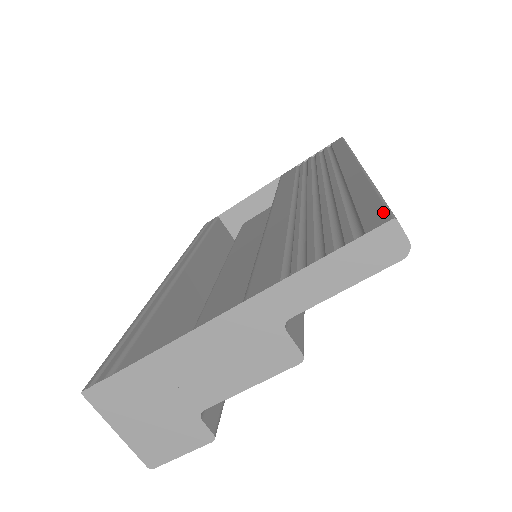
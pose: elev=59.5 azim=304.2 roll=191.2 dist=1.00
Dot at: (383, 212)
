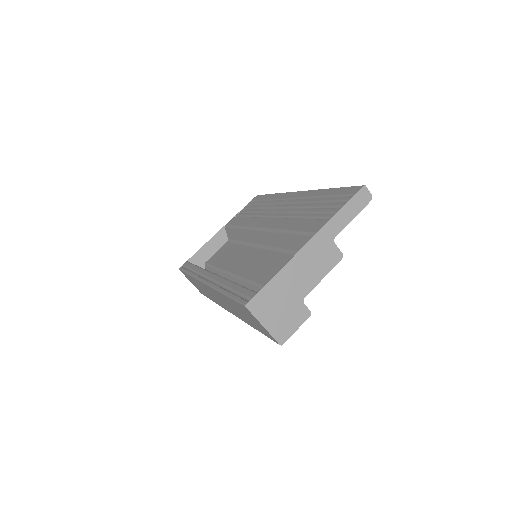
Dot at: (356, 187)
